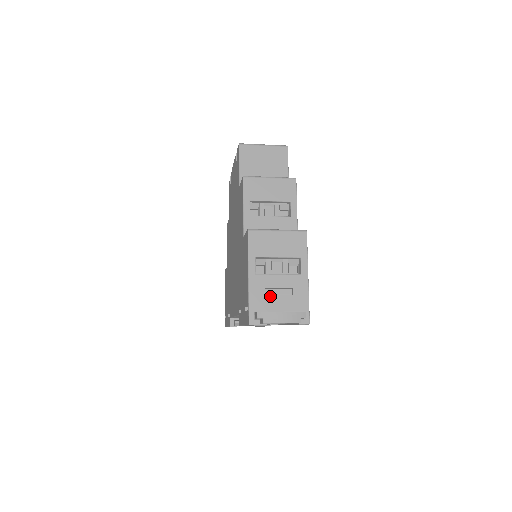
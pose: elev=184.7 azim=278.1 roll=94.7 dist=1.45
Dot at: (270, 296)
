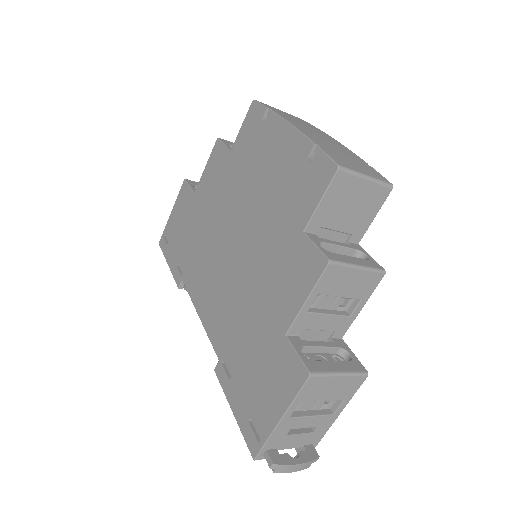
Dot at: (291, 435)
